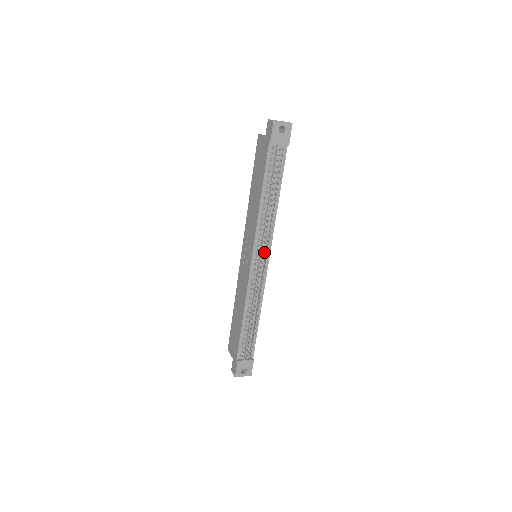
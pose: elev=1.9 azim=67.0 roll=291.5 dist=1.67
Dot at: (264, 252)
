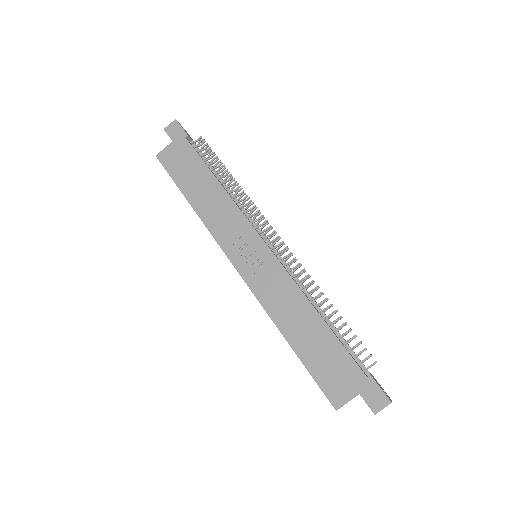
Dot at: occluded
